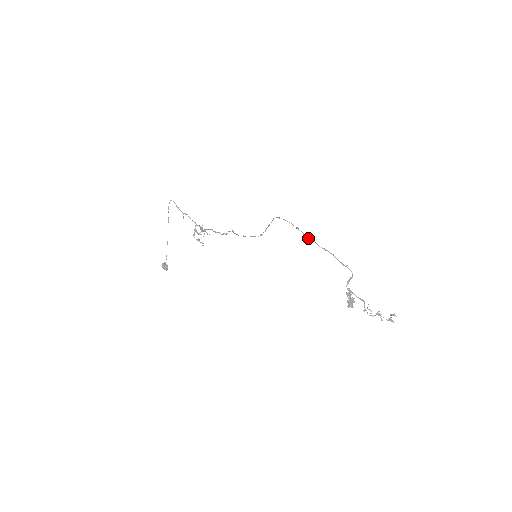
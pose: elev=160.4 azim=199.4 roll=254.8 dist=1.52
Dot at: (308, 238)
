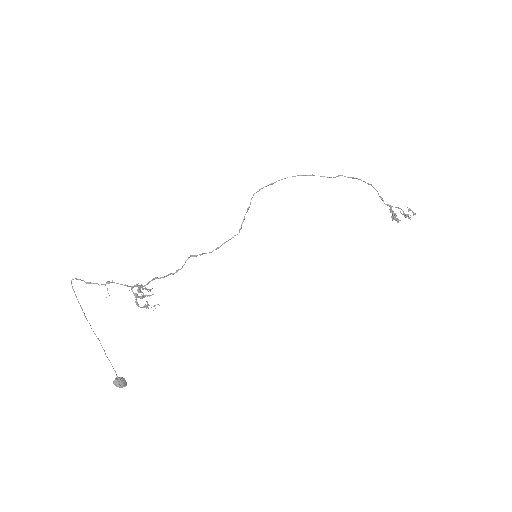
Dot at: occluded
